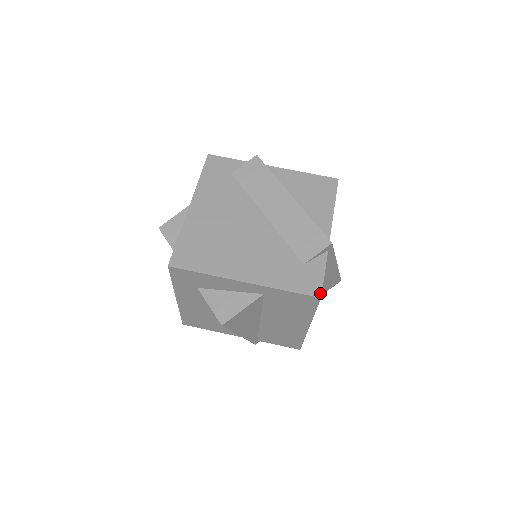
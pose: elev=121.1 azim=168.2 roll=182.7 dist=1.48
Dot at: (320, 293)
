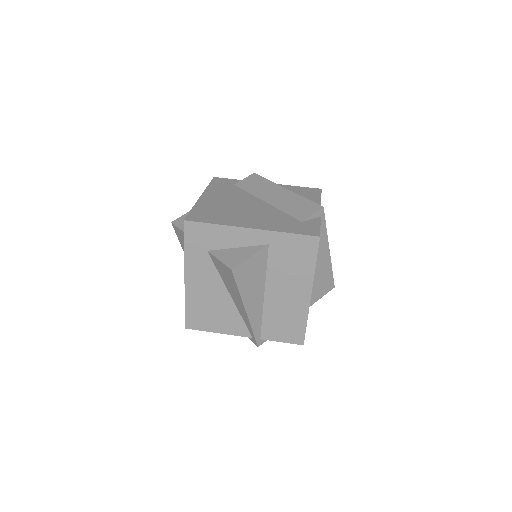
Dot at: (319, 234)
